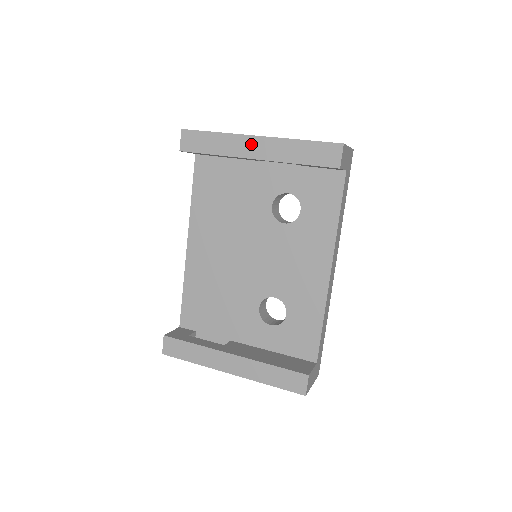
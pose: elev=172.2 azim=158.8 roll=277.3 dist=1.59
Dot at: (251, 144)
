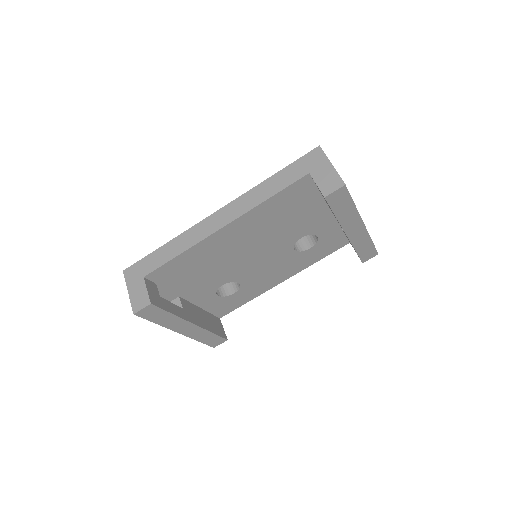
Dot at: (357, 226)
